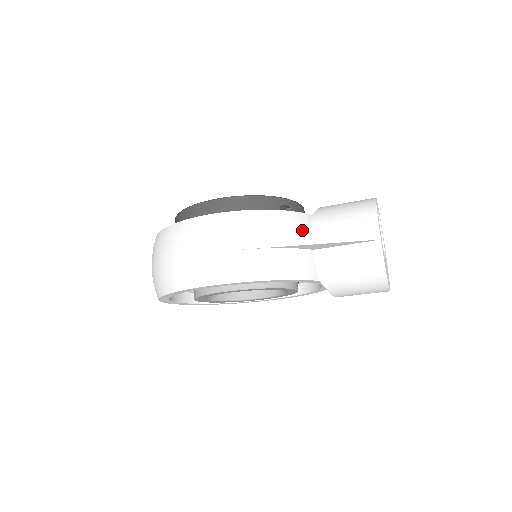
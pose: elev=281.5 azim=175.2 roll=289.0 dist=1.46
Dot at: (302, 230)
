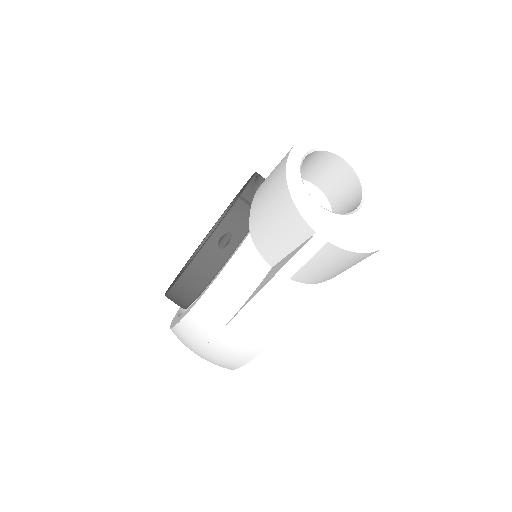
Dot at: (253, 273)
